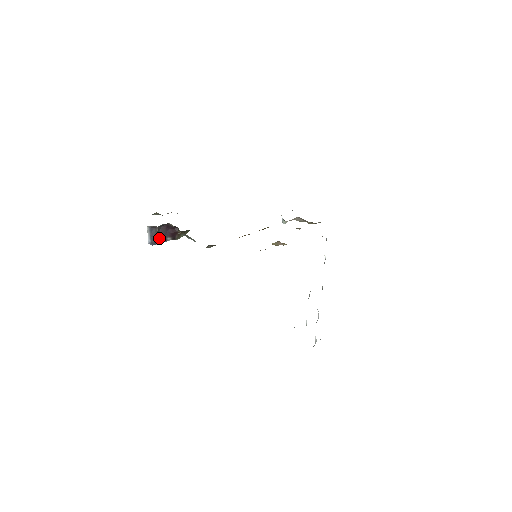
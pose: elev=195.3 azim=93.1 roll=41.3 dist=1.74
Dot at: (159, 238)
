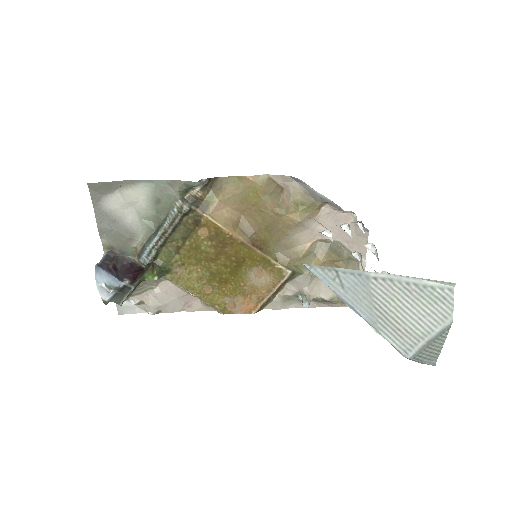
Dot at: (113, 270)
